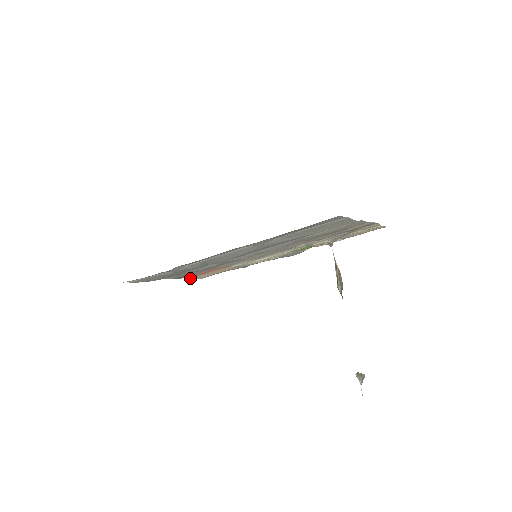
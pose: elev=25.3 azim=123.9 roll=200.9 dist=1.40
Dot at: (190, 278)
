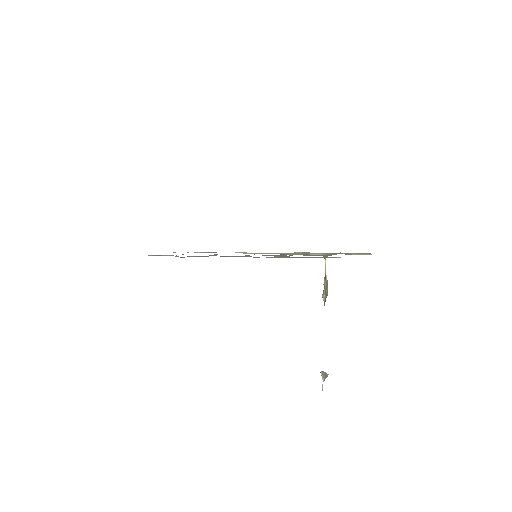
Dot at: (195, 252)
